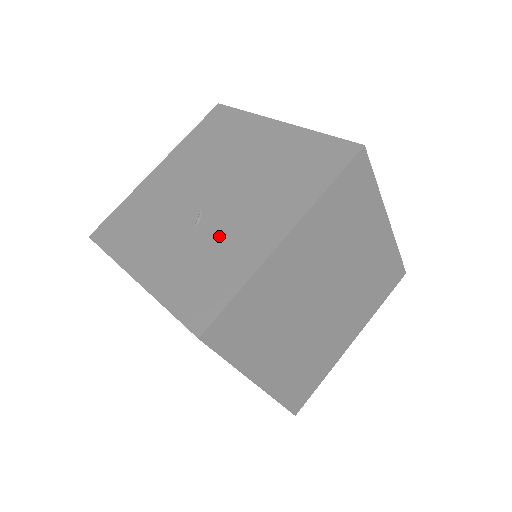
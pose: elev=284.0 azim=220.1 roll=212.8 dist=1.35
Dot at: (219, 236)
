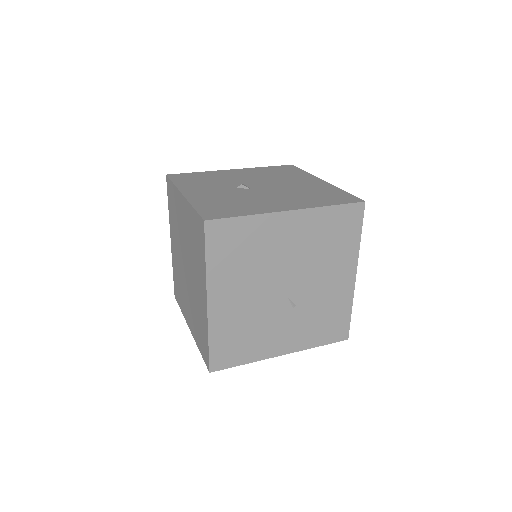
Dot at: (317, 302)
